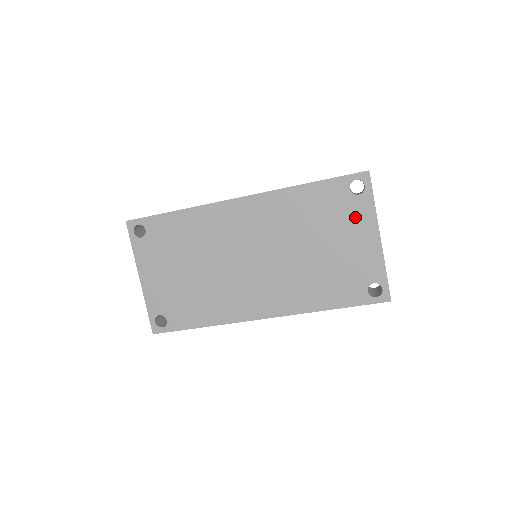
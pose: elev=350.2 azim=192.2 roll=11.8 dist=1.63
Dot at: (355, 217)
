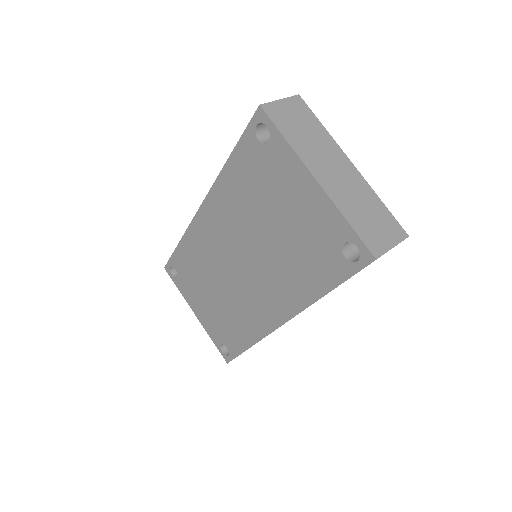
Dot at: (281, 170)
